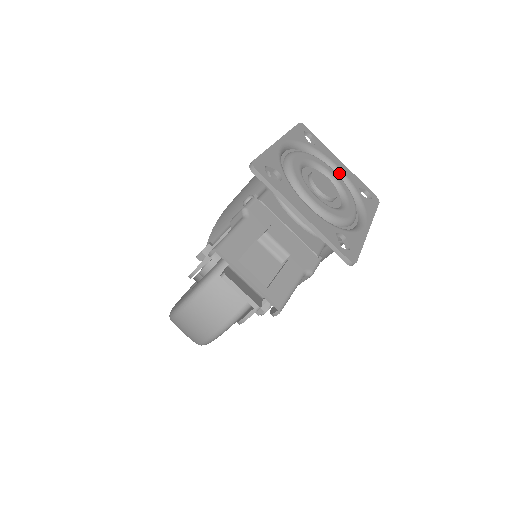
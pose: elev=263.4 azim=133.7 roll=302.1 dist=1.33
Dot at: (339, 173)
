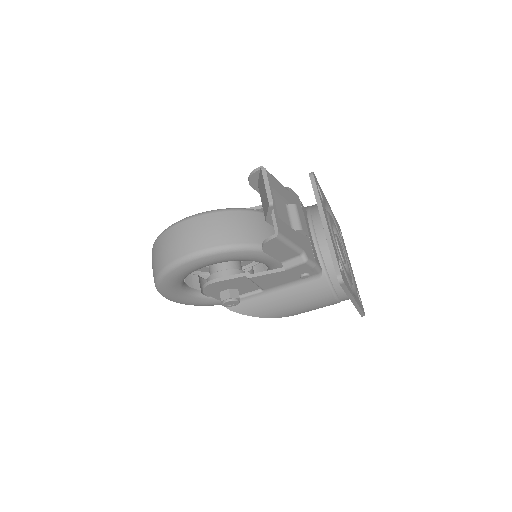
Dot at: occluded
